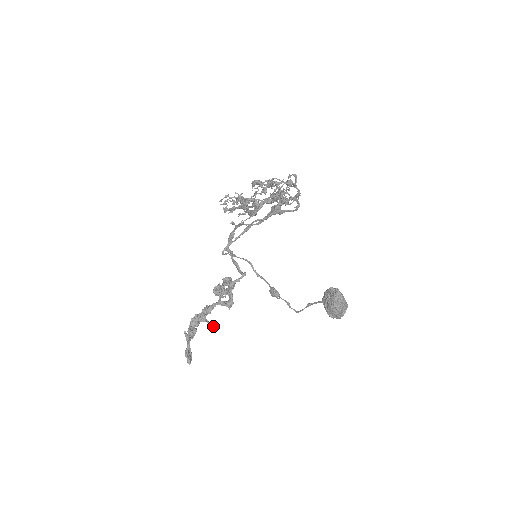
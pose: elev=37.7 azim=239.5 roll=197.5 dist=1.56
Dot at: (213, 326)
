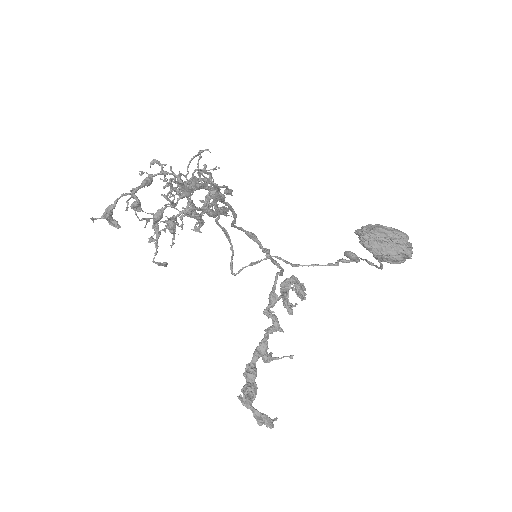
Dot at: occluded
